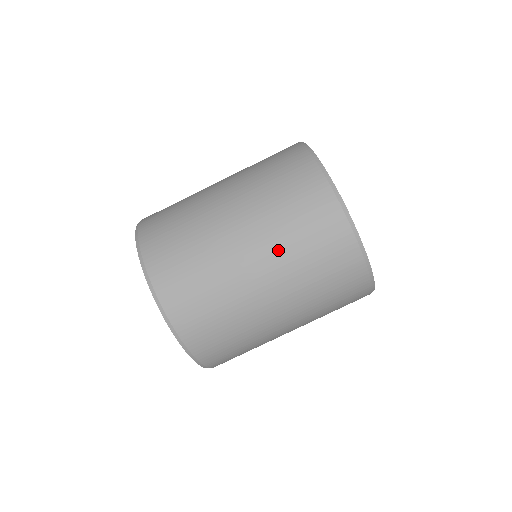
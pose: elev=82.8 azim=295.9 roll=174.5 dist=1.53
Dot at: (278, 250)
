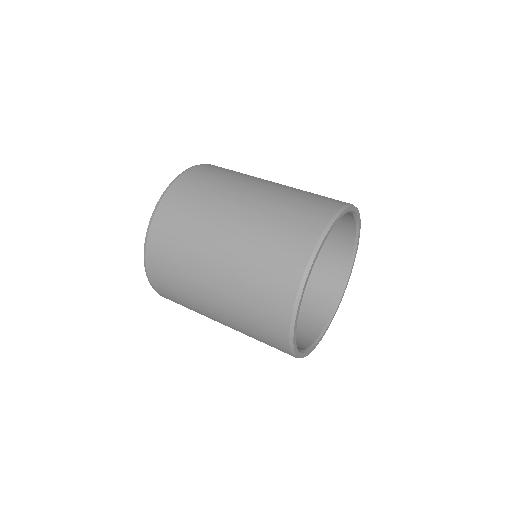
Dot at: (283, 191)
